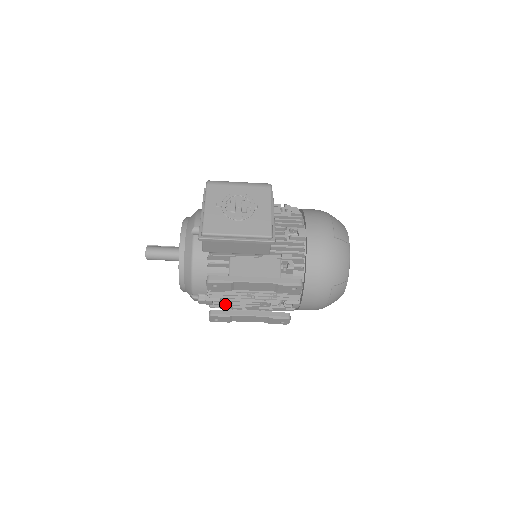
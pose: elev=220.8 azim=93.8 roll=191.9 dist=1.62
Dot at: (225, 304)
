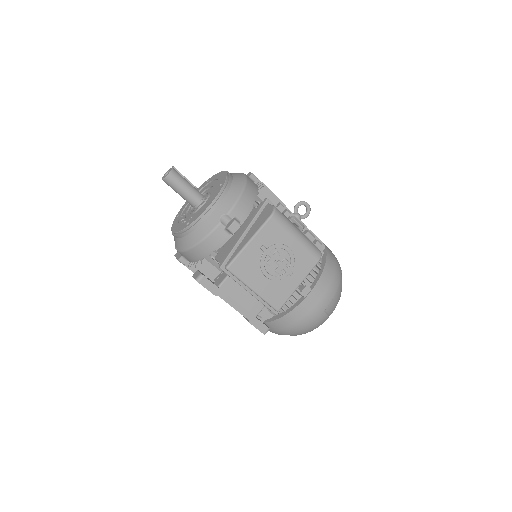
Dot at: occluded
